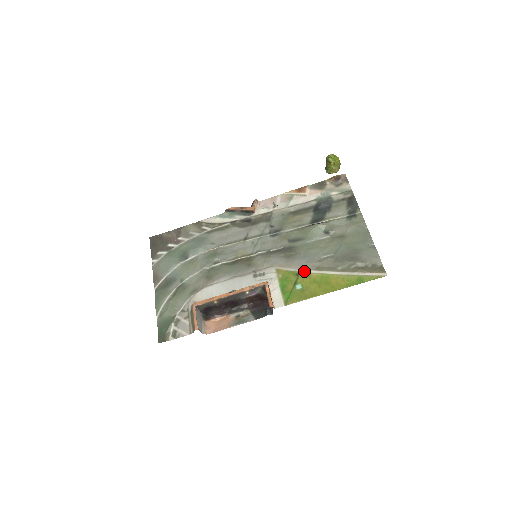
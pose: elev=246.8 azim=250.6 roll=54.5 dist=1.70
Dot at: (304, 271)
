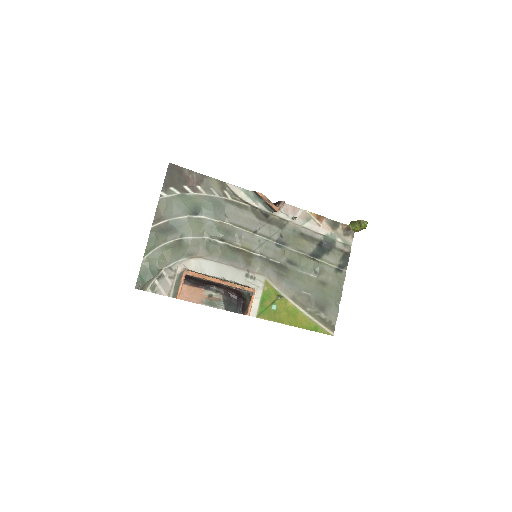
Dot at: (284, 296)
